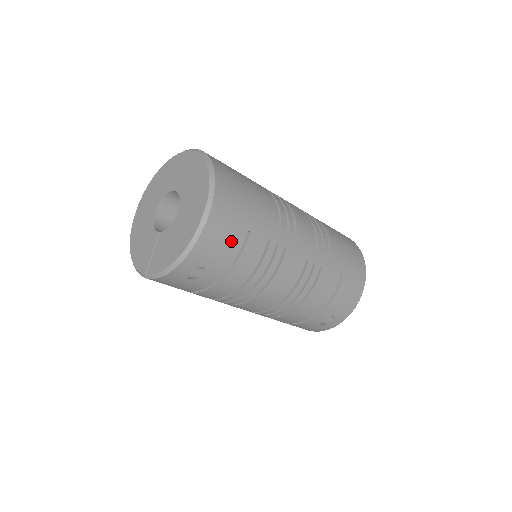
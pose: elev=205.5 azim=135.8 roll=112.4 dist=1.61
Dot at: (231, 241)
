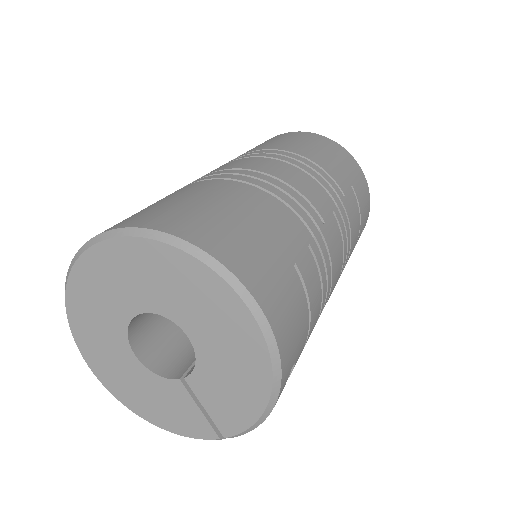
Dot at: (296, 303)
